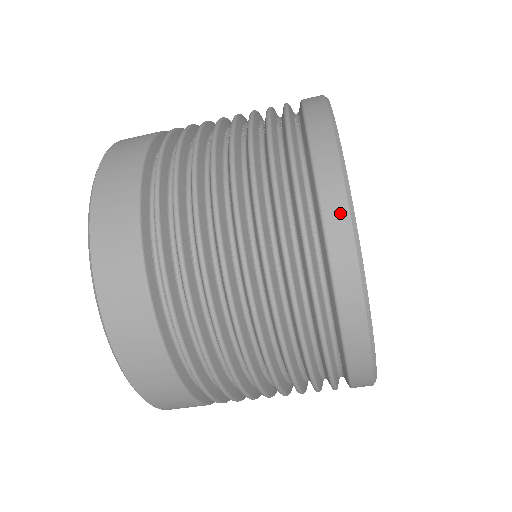
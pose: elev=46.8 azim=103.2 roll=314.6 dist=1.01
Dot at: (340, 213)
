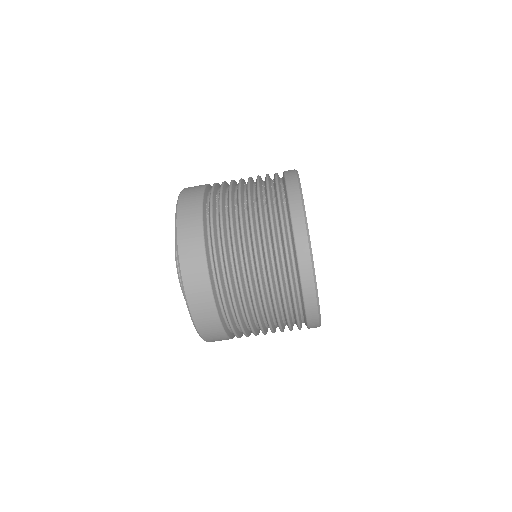
Dot at: (306, 258)
